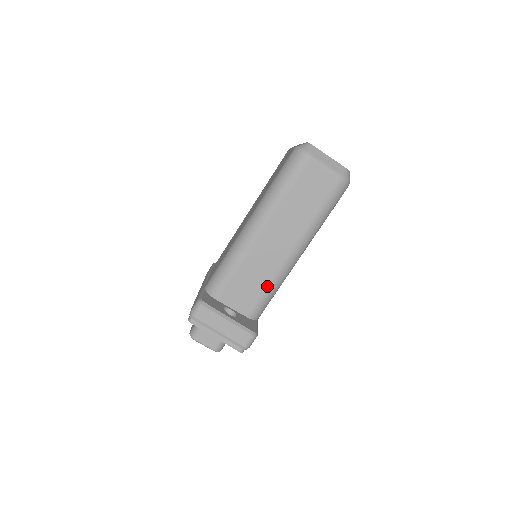
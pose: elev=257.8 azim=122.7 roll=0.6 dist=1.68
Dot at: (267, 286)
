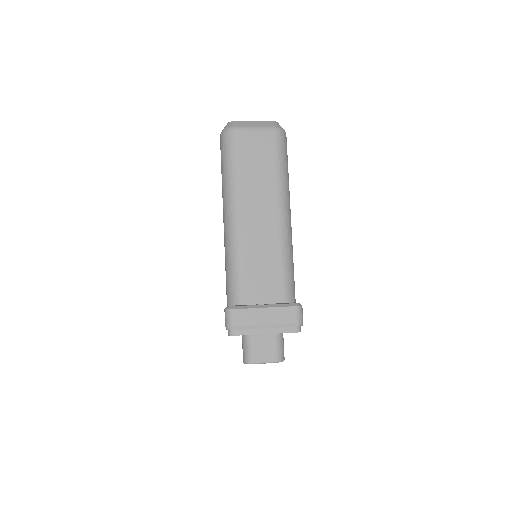
Dot at: (280, 261)
